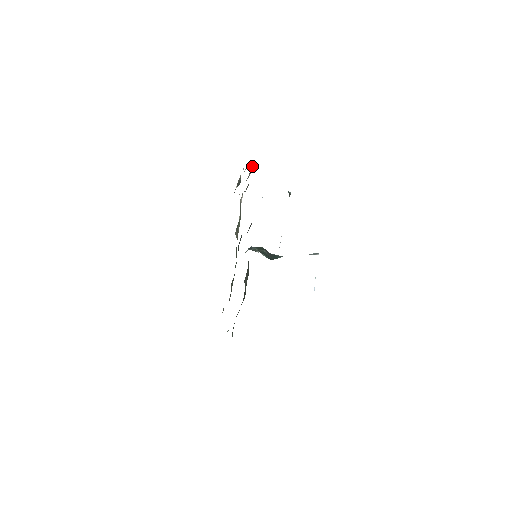
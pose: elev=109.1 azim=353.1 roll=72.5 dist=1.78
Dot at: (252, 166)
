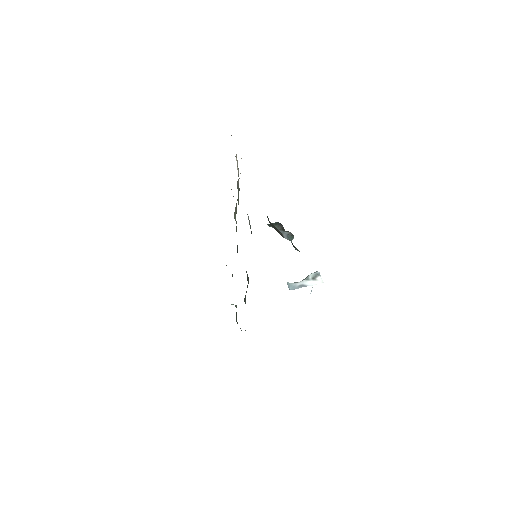
Dot at: occluded
